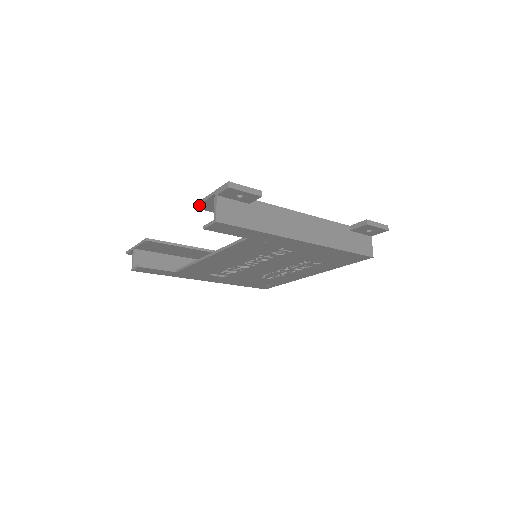
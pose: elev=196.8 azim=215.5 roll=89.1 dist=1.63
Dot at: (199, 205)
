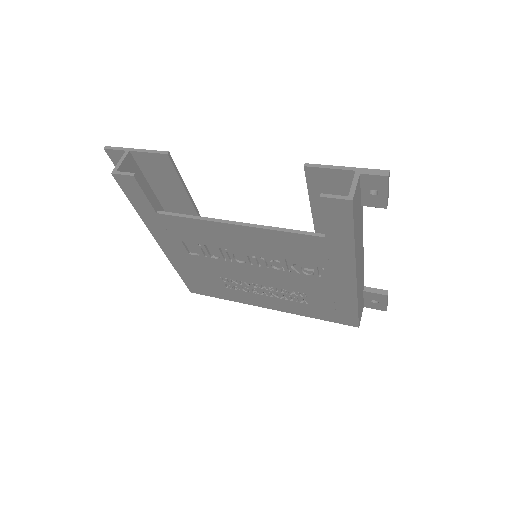
Dot at: (314, 168)
